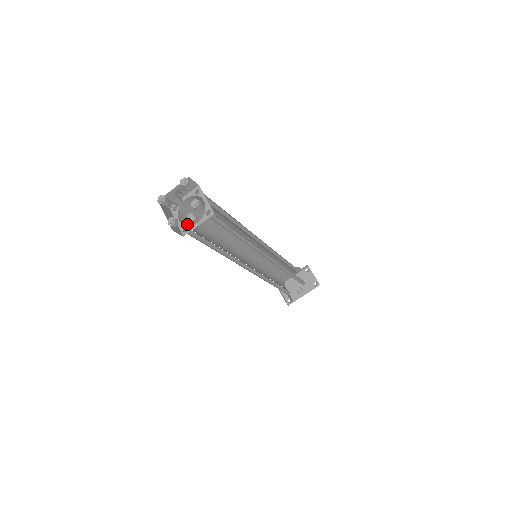
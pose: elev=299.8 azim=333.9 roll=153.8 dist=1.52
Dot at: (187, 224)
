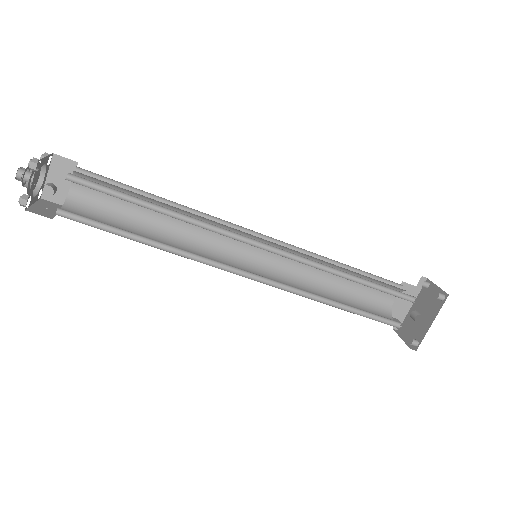
Dot at: (83, 215)
